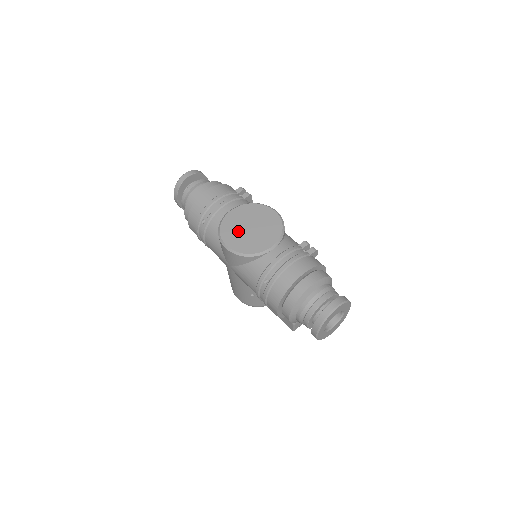
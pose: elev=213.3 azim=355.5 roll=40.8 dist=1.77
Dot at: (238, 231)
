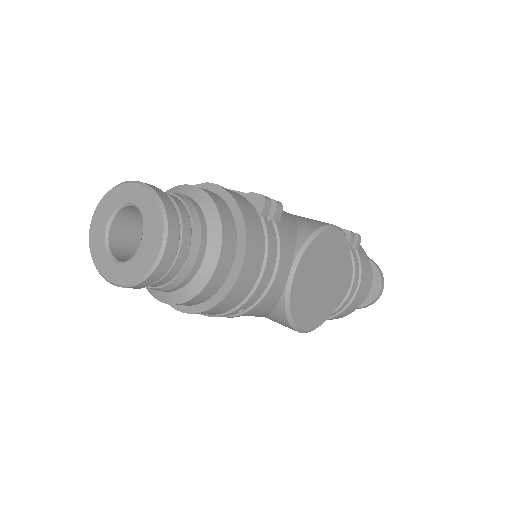
Dot at: (312, 300)
